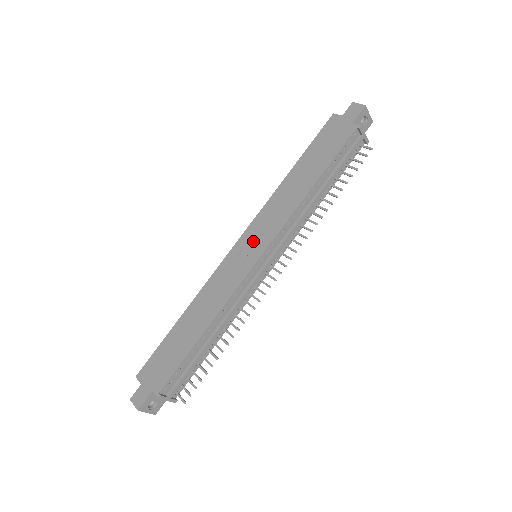
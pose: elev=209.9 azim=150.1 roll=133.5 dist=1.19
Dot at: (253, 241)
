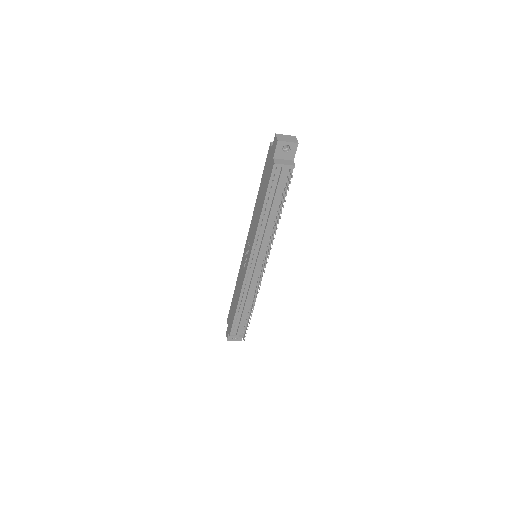
Dot at: (248, 249)
